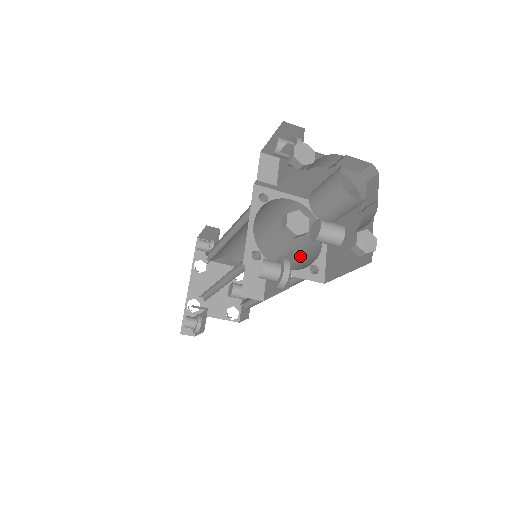
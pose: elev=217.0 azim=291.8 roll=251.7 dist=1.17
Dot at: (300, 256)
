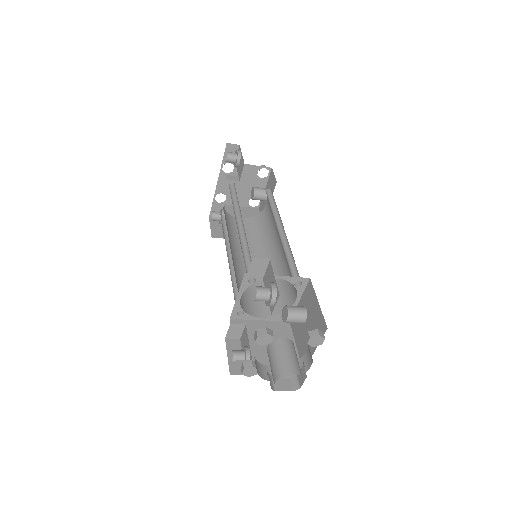
Dot at: (287, 274)
